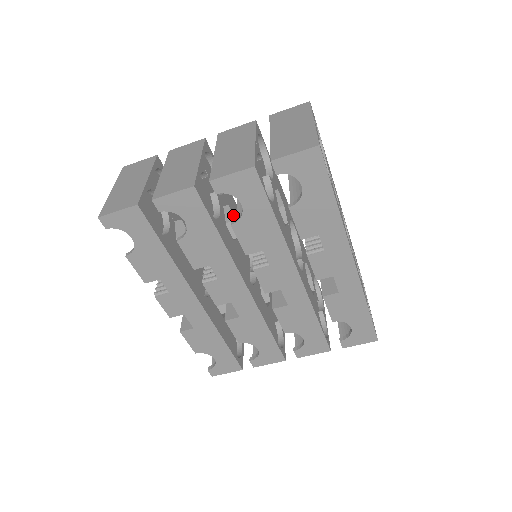
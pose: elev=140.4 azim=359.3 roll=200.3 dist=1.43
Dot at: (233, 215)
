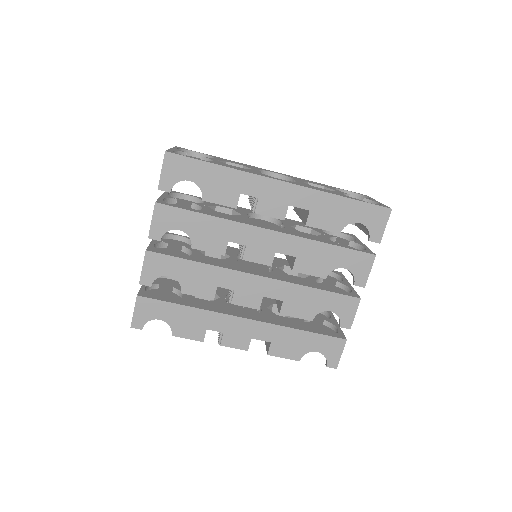
Dot at: occluded
